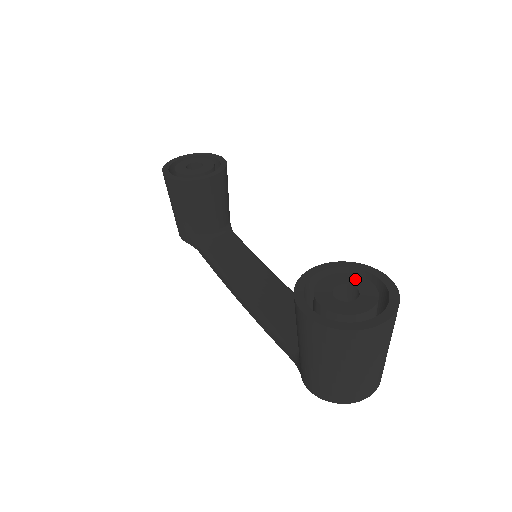
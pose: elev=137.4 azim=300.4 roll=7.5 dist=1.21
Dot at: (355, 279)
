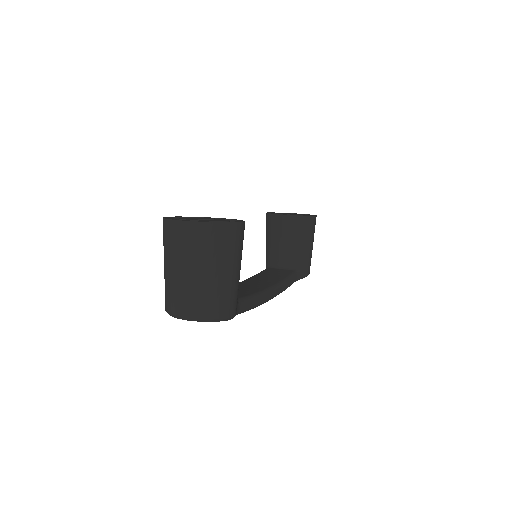
Dot at: (223, 220)
